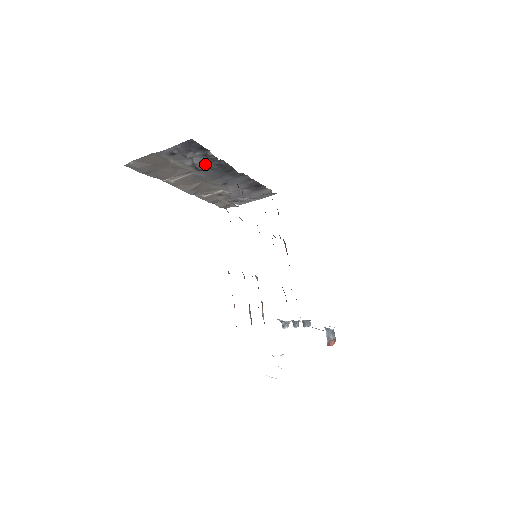
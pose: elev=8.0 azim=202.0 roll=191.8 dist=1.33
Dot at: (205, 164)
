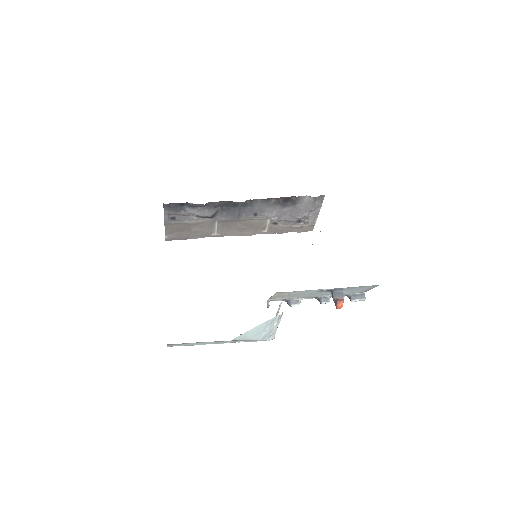
Dot at: (208, 211)
